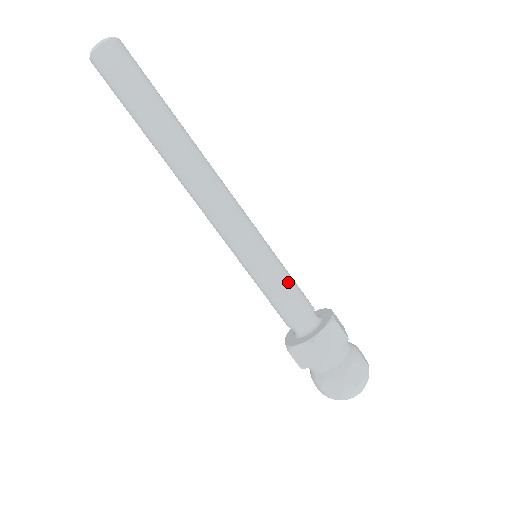
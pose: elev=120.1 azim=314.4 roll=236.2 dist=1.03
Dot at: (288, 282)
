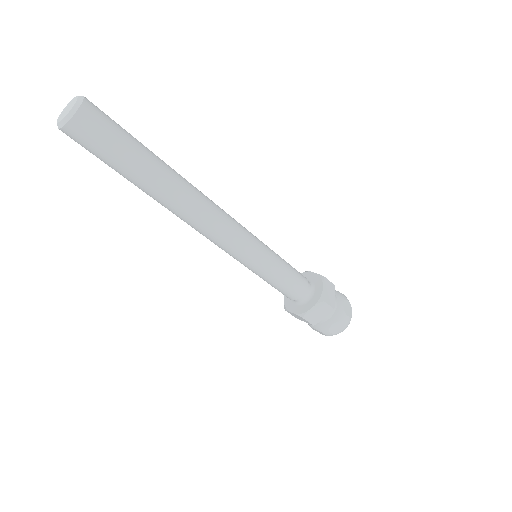
Dot at: (284, 277)
